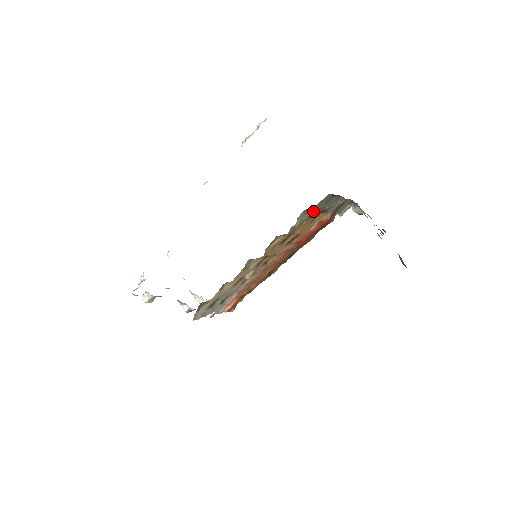
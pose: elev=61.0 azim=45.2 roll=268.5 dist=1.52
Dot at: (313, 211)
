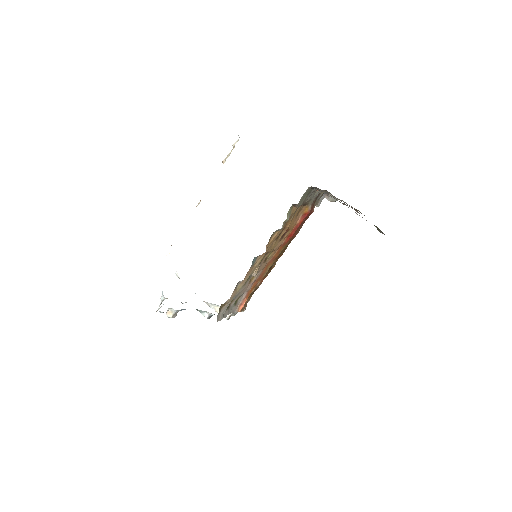
Dot at: (298, 204)
